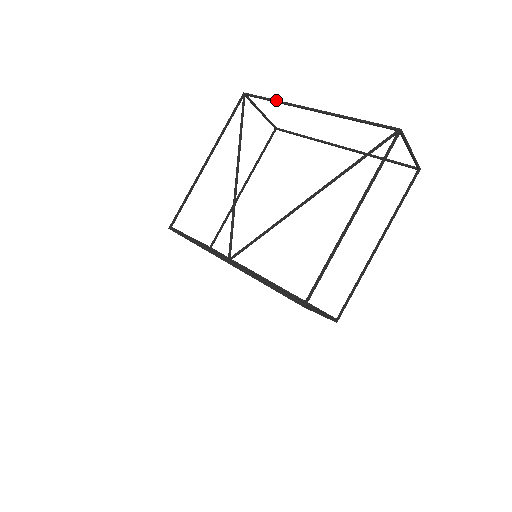
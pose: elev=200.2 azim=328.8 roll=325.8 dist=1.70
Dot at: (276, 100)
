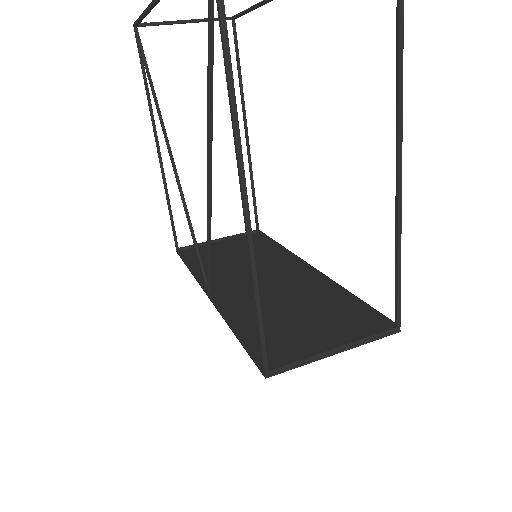
Dot at: (143, 13)
